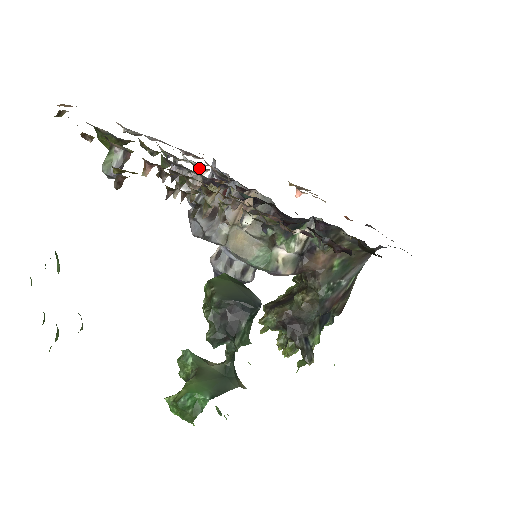
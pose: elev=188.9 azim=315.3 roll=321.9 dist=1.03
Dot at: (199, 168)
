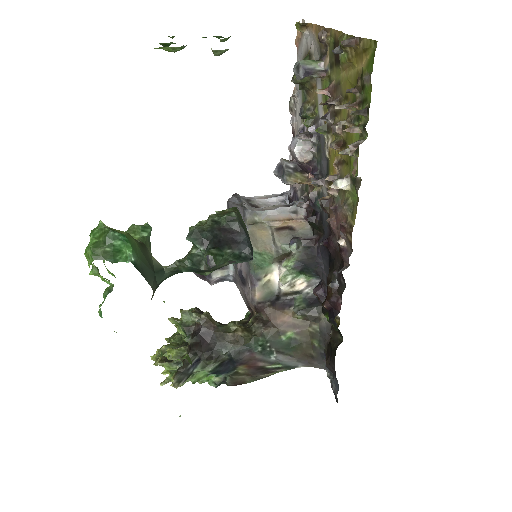
Dot at: occluded
